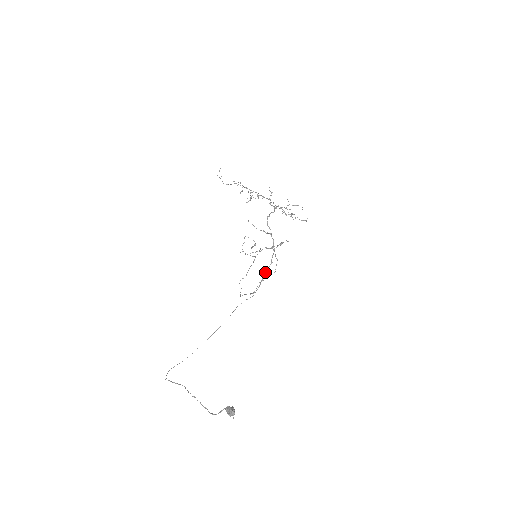
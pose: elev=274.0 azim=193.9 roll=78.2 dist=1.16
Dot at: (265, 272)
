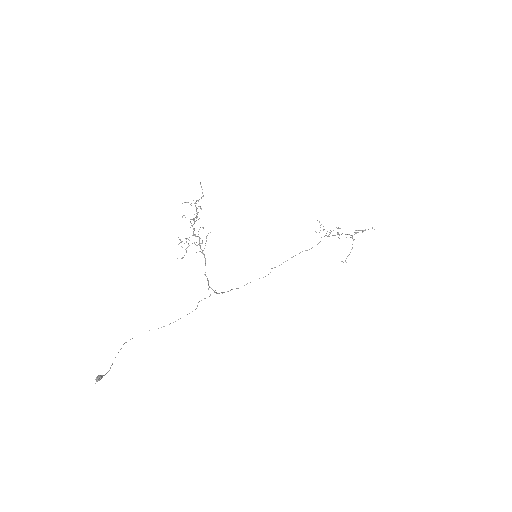
Dot at: (208, 282)
